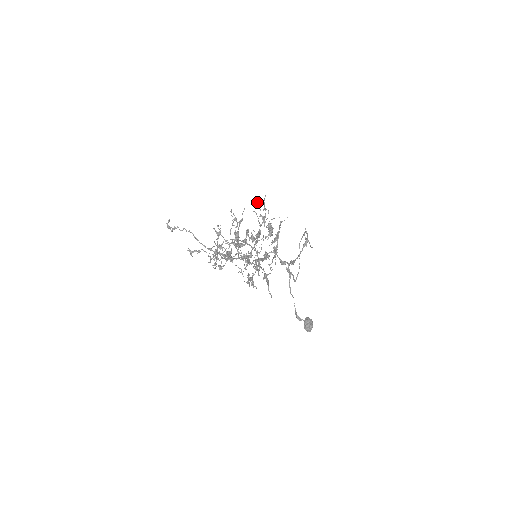
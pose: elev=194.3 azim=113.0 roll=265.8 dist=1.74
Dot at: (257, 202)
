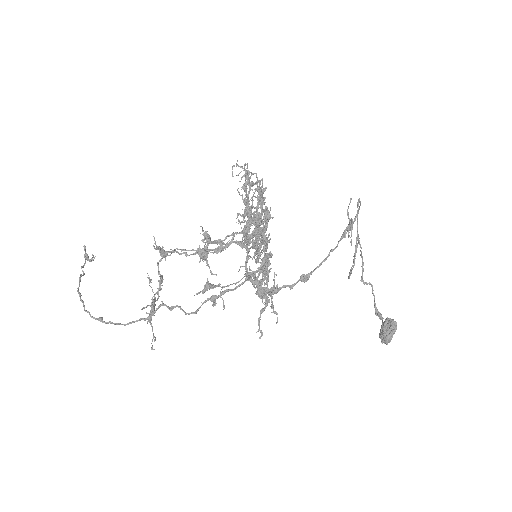
Dot at: occluded
